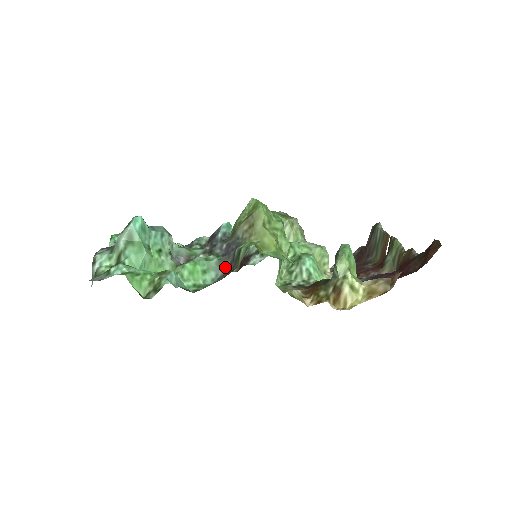
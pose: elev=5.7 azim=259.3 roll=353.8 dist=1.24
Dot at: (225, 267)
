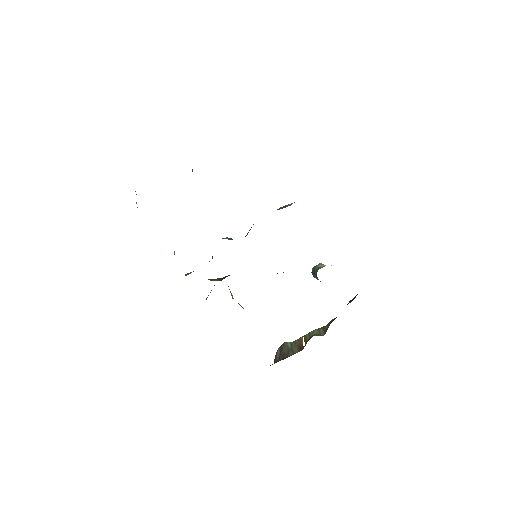
Dot at: occluded
